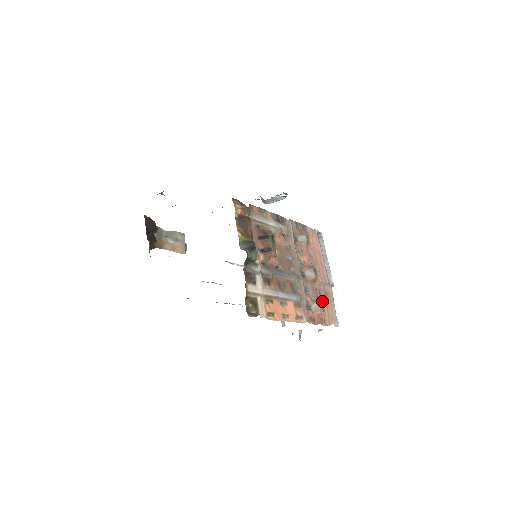
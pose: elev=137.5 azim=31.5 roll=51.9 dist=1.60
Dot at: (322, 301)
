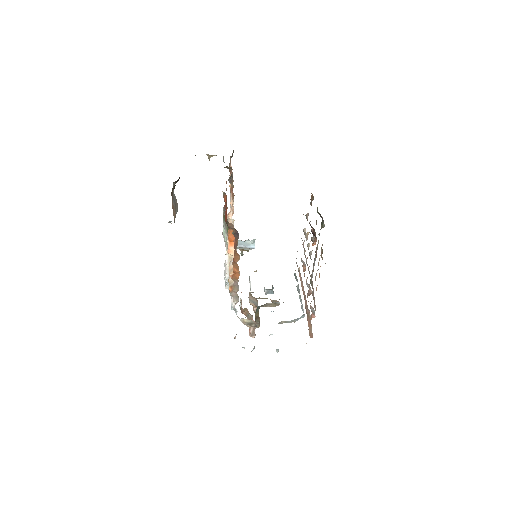
Dot at: occluded
